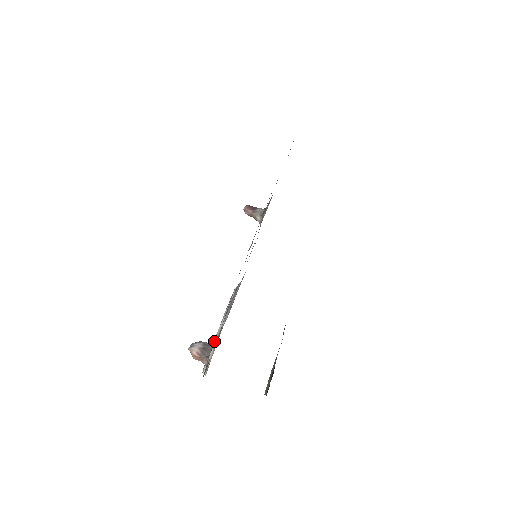
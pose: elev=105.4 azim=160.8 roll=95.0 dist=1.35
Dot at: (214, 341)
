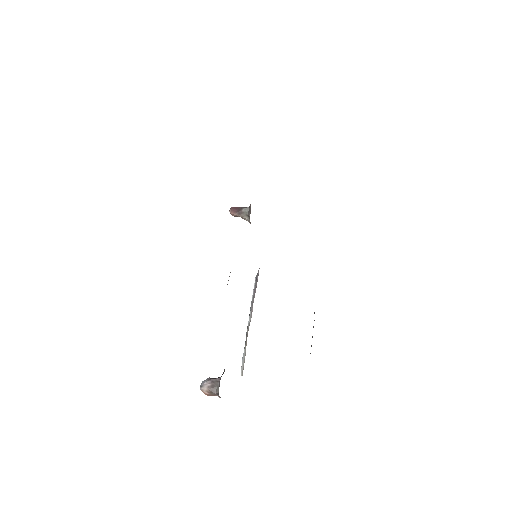
Dot at: (222, 374)
